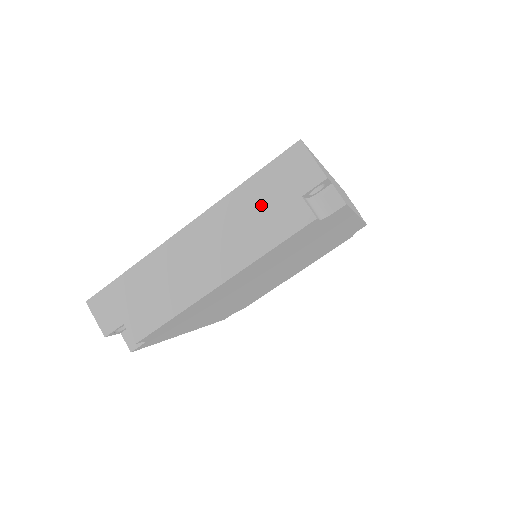
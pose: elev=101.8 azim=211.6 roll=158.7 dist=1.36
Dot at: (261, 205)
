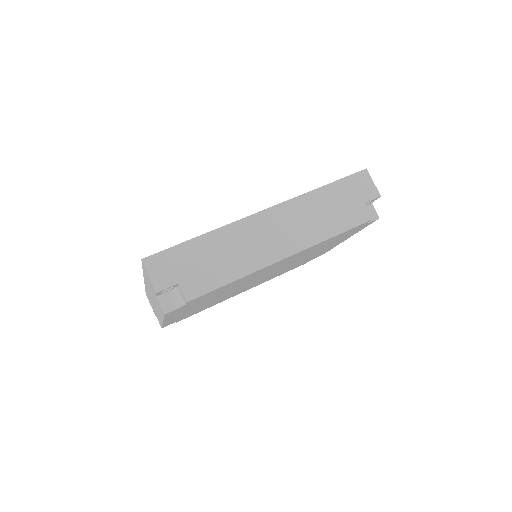
Dot at: (151, 289)
